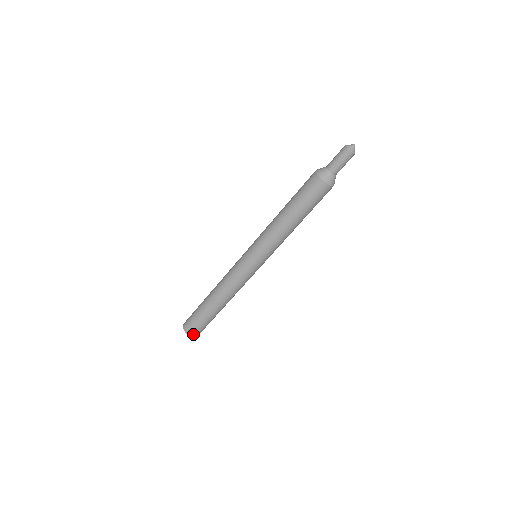
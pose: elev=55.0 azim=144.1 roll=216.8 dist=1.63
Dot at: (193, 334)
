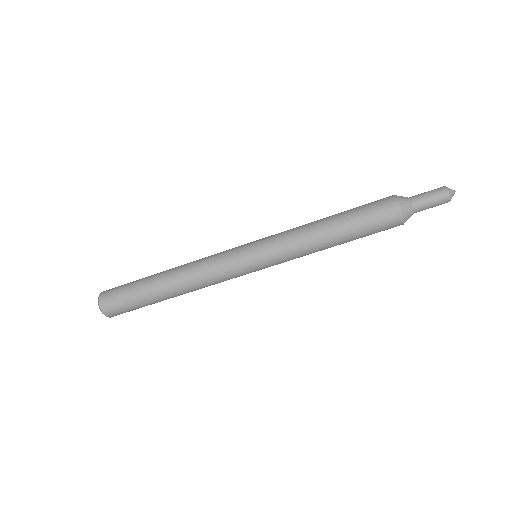
Dot at: (105, 306)
